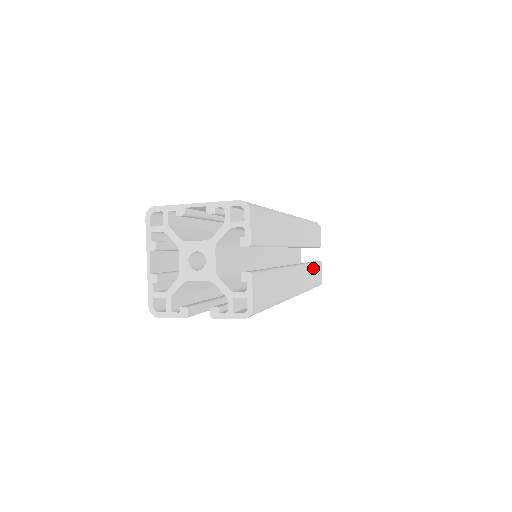
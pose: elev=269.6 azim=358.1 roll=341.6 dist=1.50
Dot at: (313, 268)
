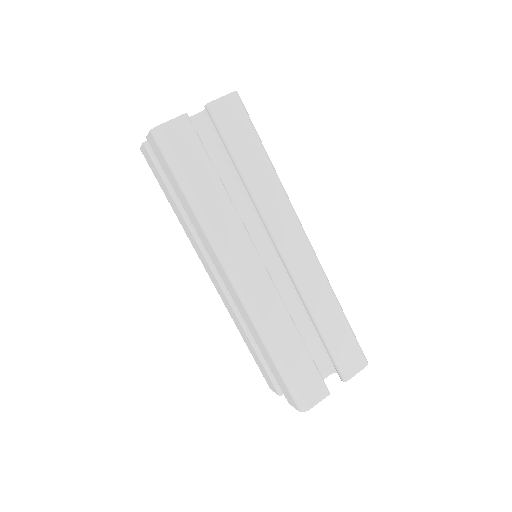
Dot at: (299, 346)
